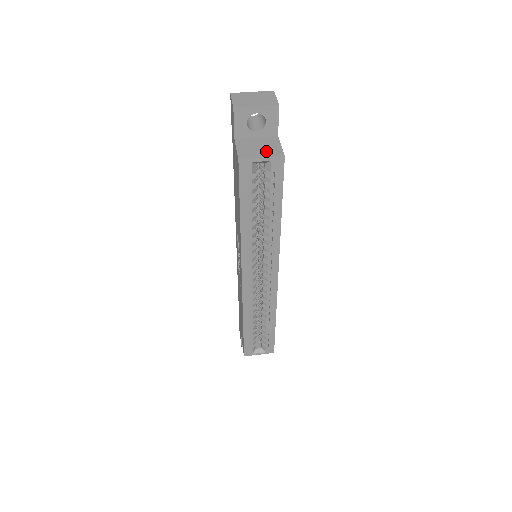
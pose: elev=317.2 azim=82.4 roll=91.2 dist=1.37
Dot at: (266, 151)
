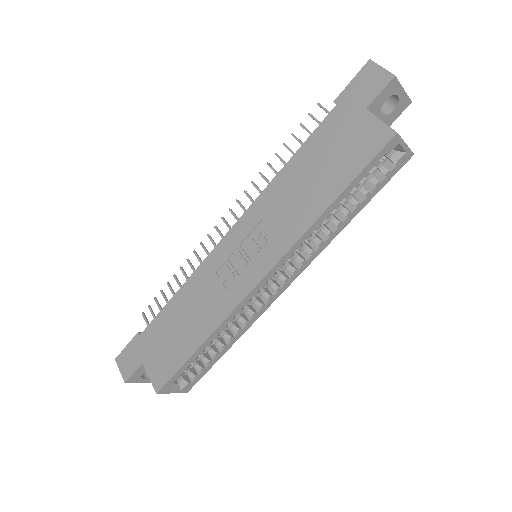
Dot at: occluded
